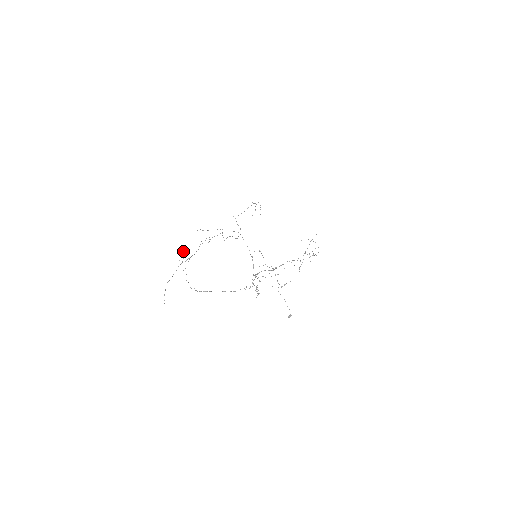
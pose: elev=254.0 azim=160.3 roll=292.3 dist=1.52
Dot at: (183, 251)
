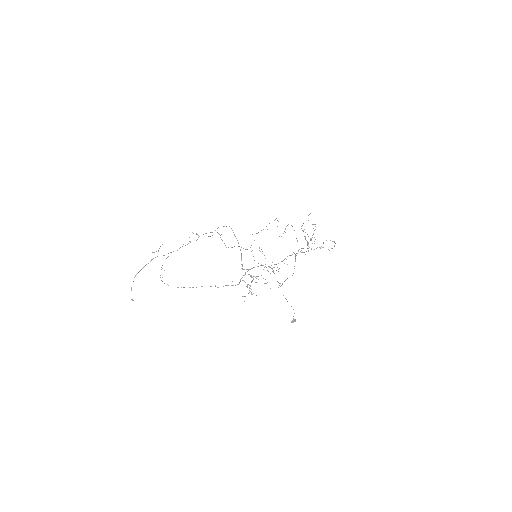
Dot at: occluded
